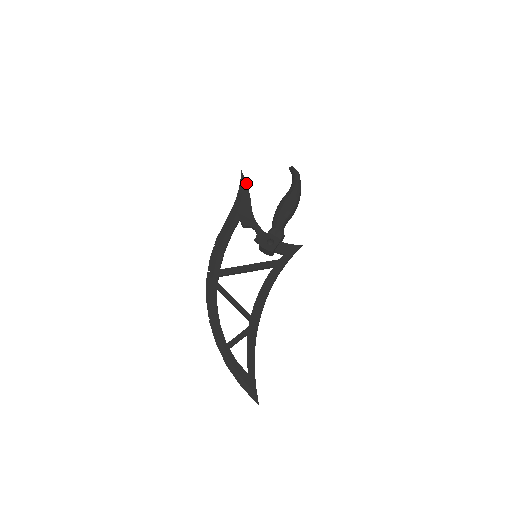
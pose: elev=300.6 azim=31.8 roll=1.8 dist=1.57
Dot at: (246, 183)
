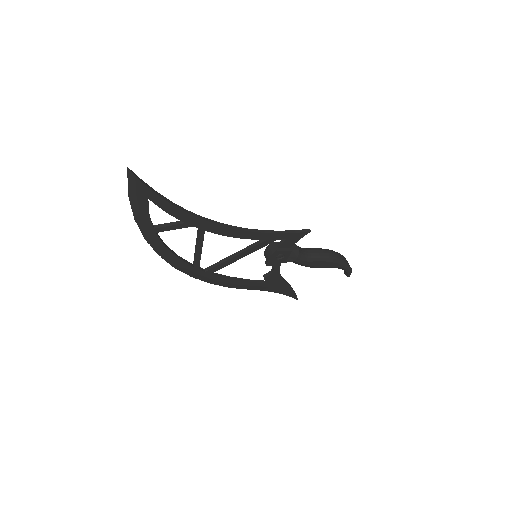
Dot at: (294, 292)
